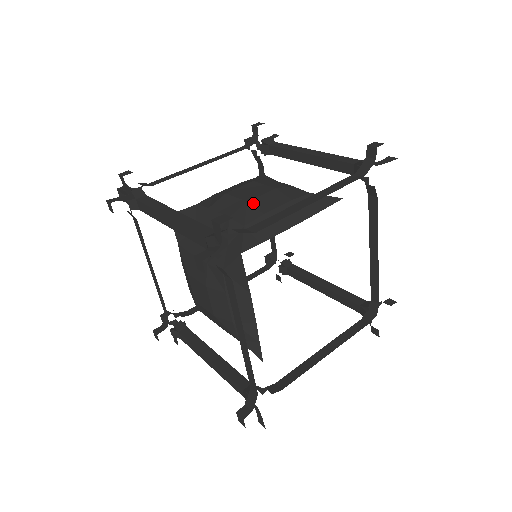
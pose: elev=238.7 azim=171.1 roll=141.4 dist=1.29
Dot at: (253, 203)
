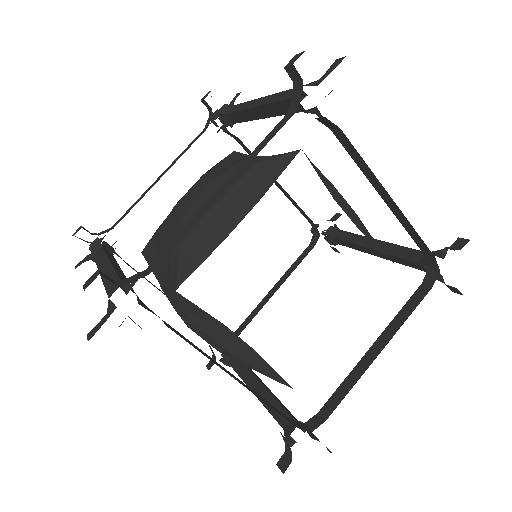
Dot at: occluded
